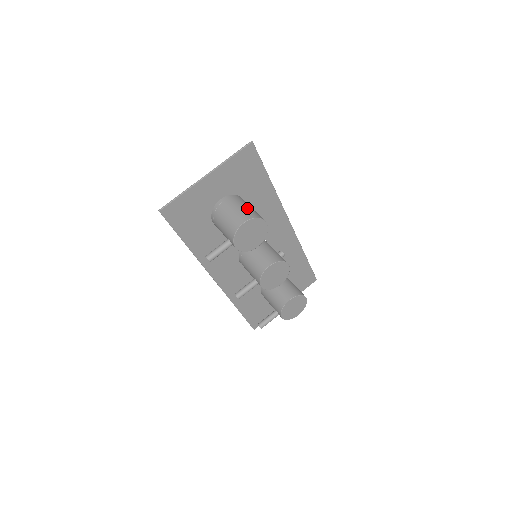
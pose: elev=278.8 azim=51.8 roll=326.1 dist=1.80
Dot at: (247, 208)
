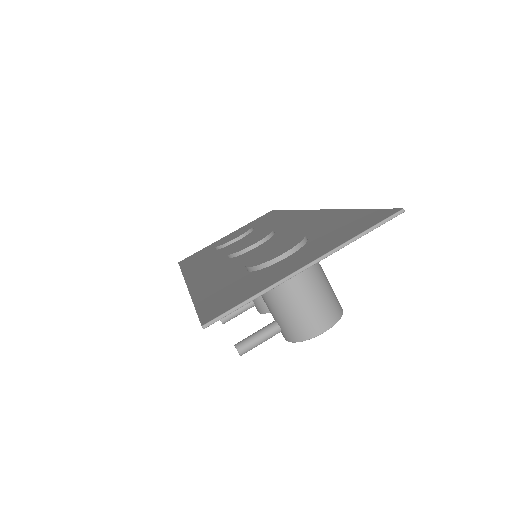
Dot at: (328, 291)
